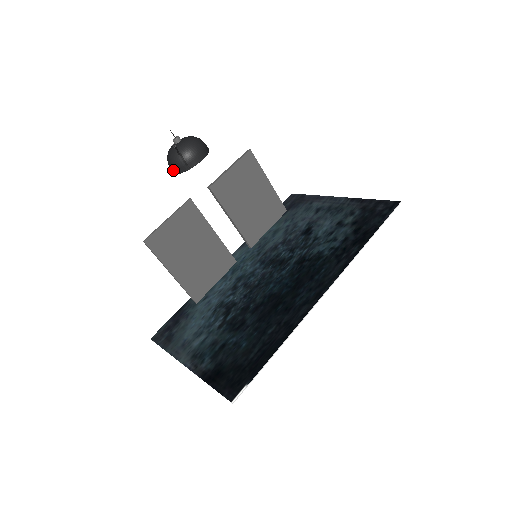
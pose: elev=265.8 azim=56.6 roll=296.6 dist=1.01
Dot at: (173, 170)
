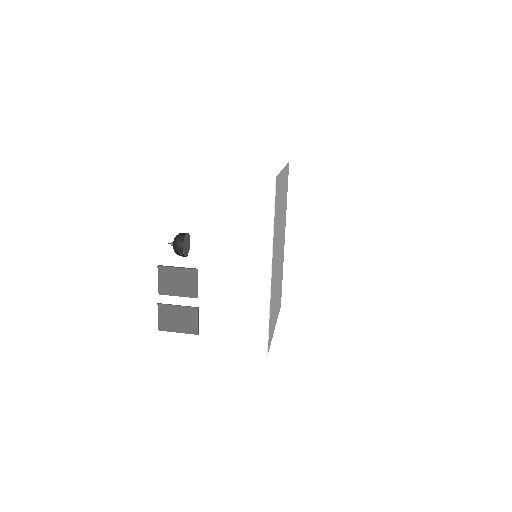
Dot at: occluded
